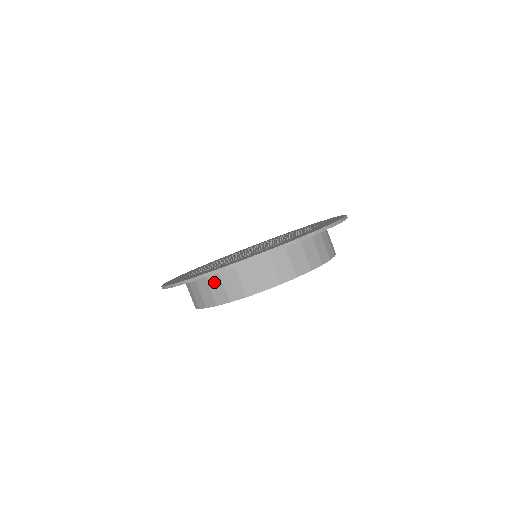
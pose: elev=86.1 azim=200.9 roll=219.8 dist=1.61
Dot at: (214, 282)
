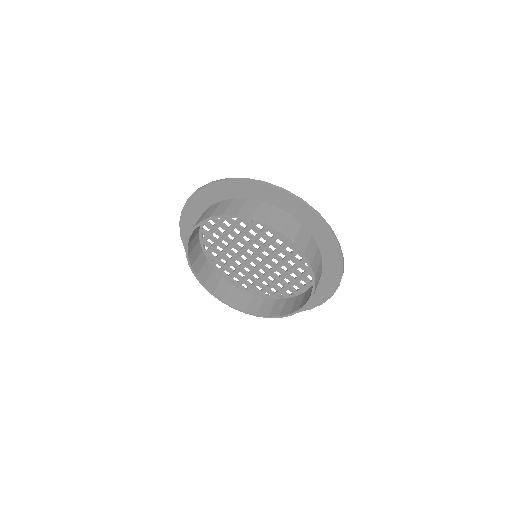
Dot at: (213, 208)
